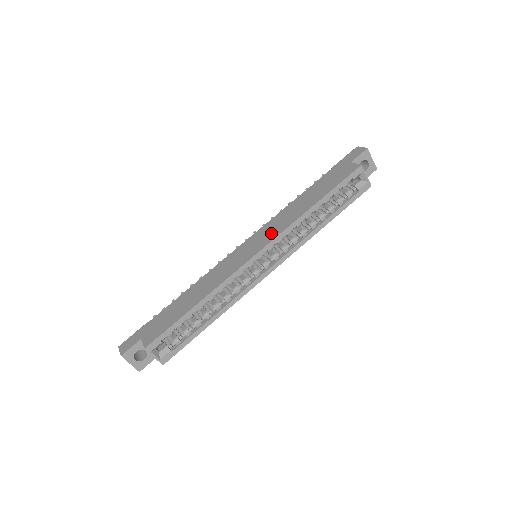
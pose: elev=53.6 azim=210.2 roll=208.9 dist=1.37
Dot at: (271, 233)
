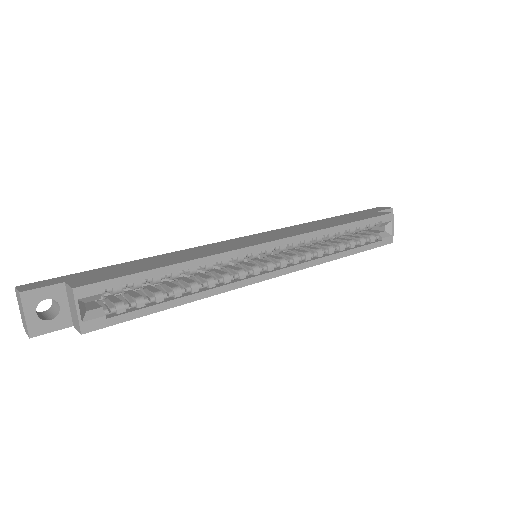
Dot at: (287, 233)
